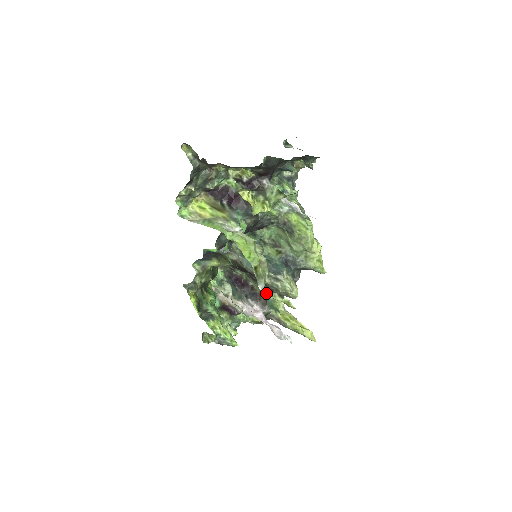
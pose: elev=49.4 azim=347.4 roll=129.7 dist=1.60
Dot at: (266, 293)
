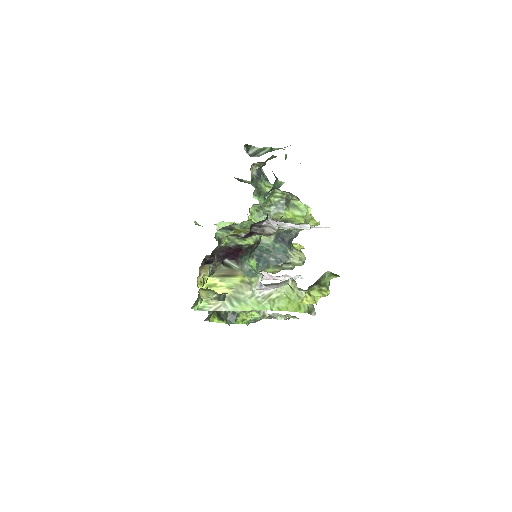
Dot at: occluded
